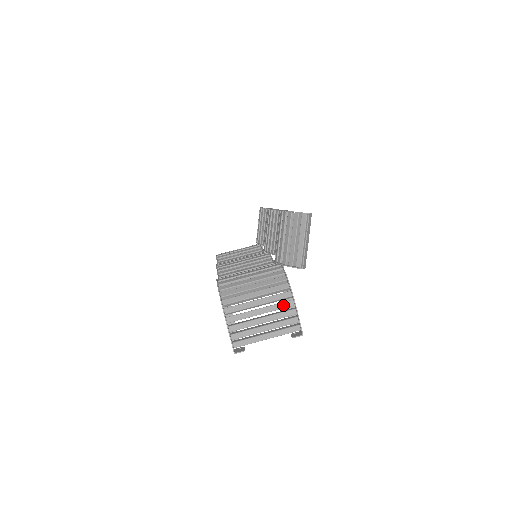
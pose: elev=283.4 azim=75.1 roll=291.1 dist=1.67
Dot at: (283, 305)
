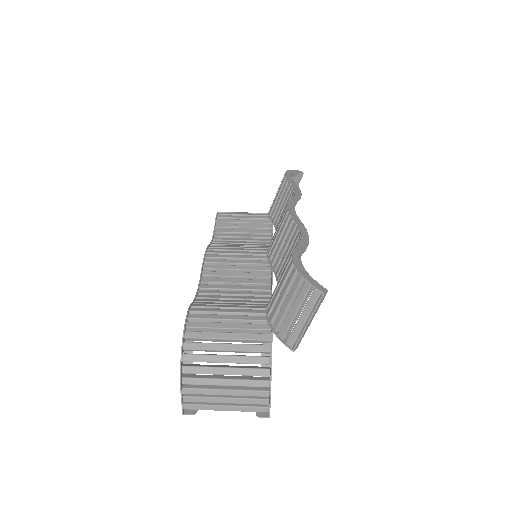
Dot at: (255, 383)
